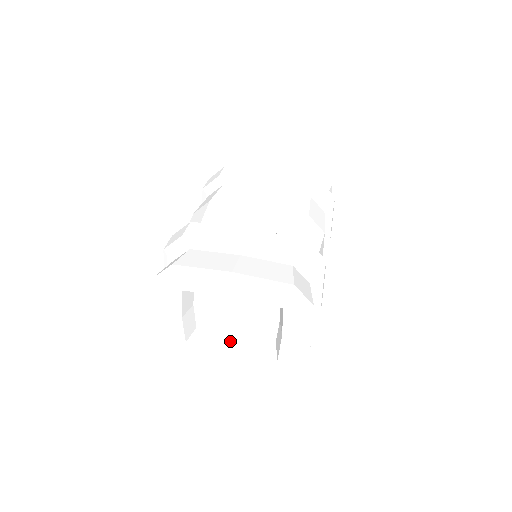
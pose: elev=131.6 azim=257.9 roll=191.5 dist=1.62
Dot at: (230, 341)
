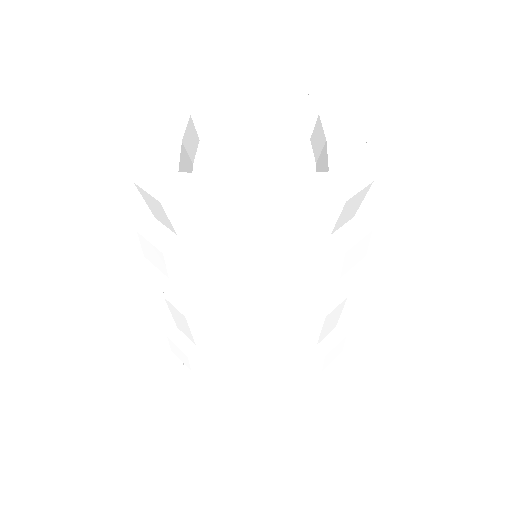
Dot at: occluded
